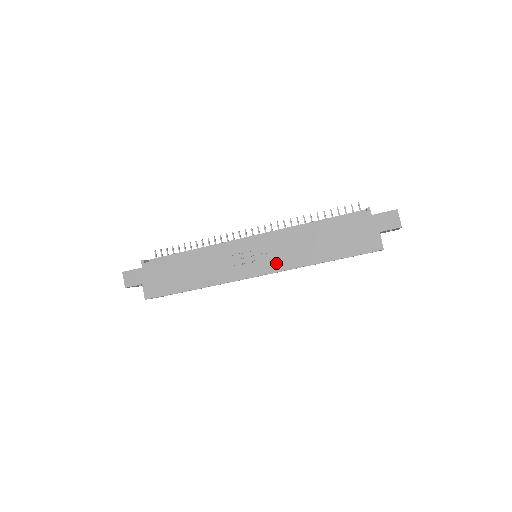
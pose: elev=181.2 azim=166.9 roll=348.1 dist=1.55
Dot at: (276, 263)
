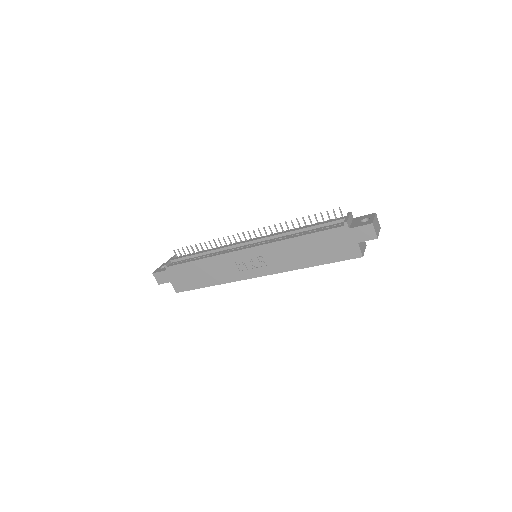
Dot at: (272, 267)
